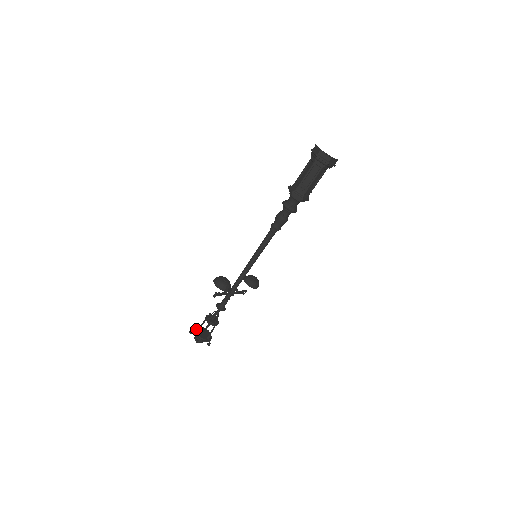
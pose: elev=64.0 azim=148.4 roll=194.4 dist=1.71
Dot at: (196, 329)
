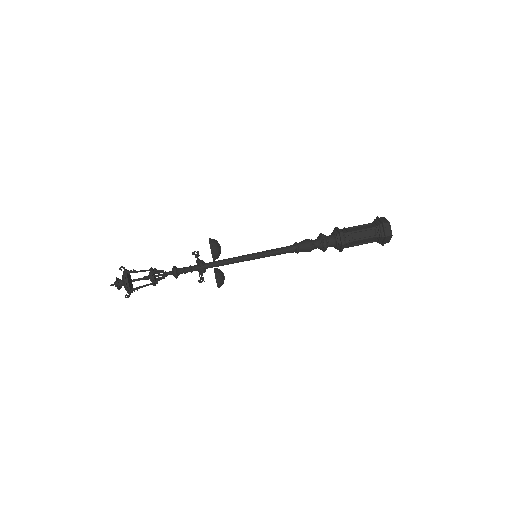
Dot at: occluded
